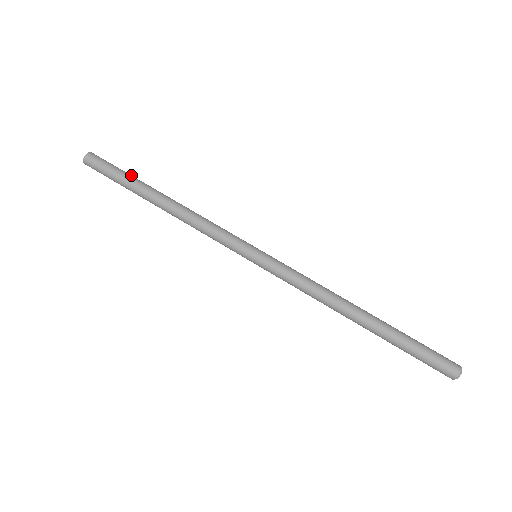
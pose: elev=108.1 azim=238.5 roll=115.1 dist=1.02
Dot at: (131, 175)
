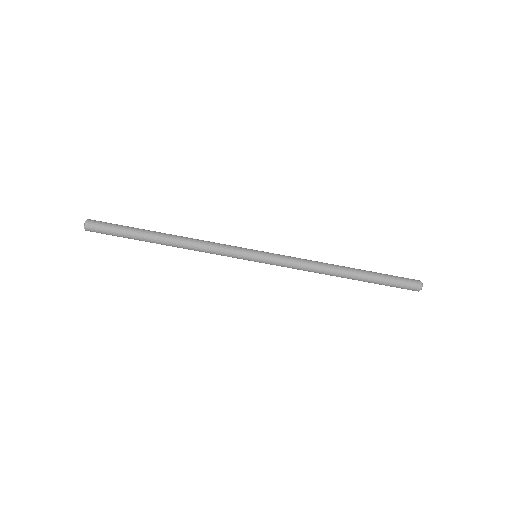
Dot at: (130, 228)
